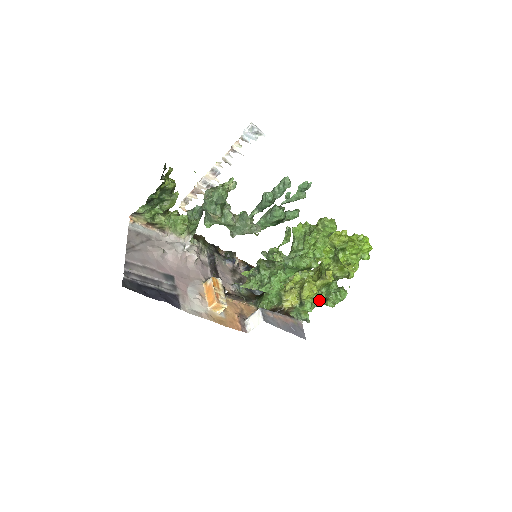
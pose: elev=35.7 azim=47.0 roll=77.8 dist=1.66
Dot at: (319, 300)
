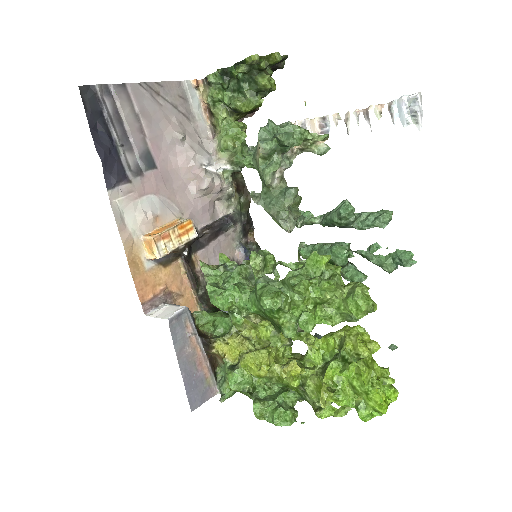
Dot at: (257, 390)
